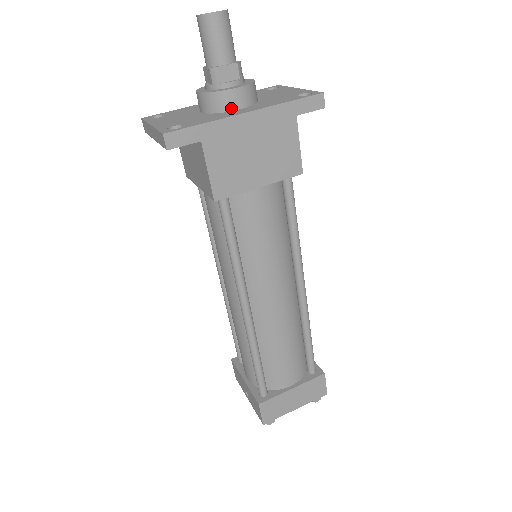
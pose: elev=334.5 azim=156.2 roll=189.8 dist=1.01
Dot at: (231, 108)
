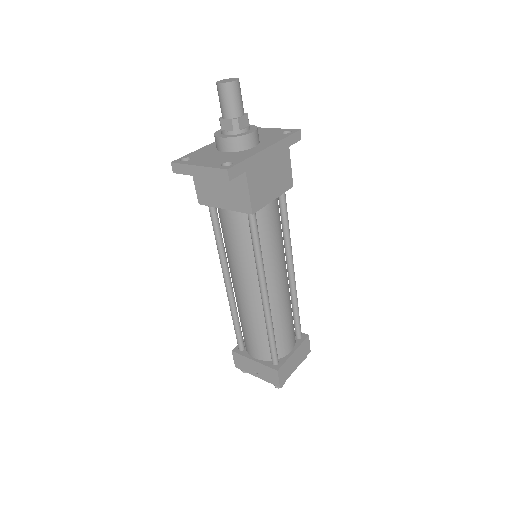
Dot at: (250, 146)
